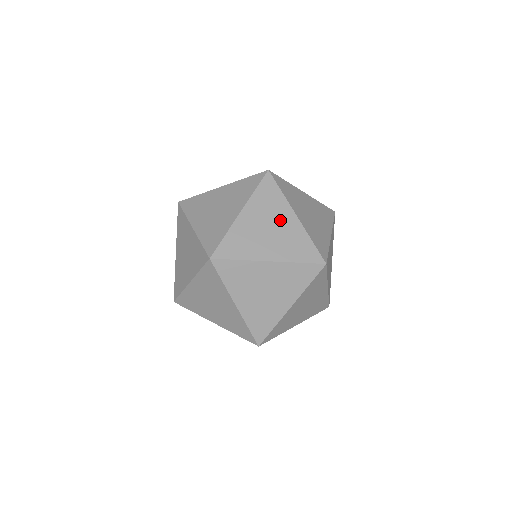
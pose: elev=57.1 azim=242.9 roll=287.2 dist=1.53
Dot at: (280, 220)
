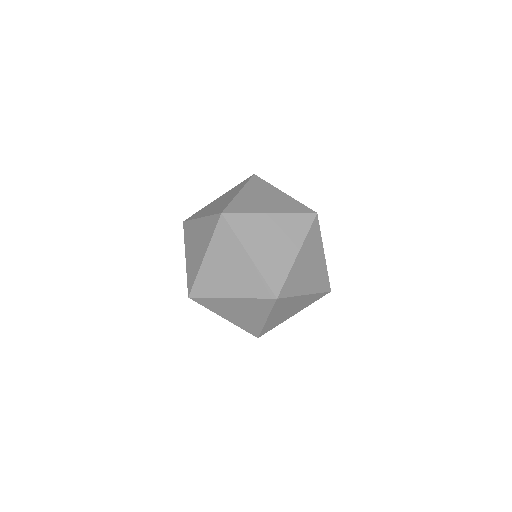
Dot at: (272, 194)
